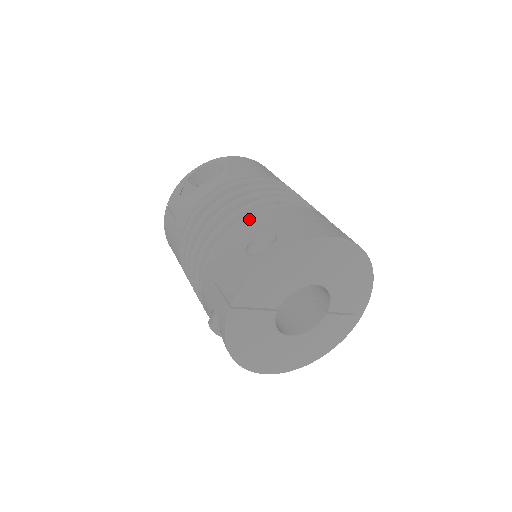
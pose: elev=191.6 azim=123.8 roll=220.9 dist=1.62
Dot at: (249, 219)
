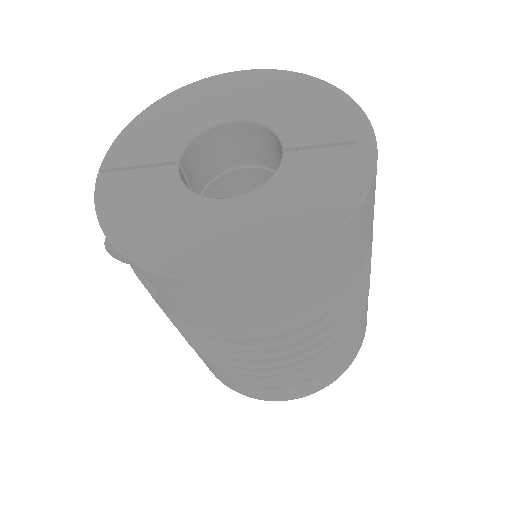
Dot at: occluded
